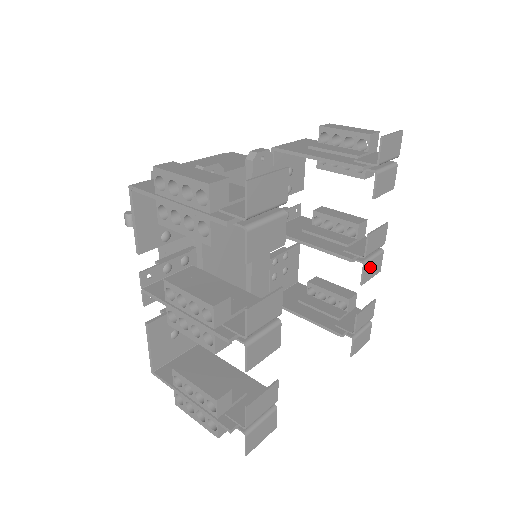
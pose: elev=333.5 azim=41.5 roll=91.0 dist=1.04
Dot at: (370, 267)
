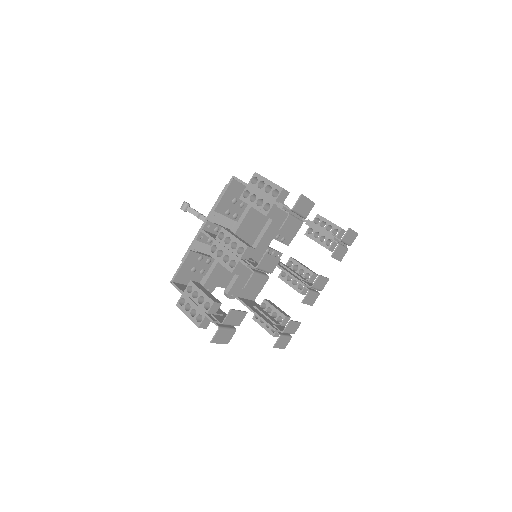
Dot at: (310, 296)
